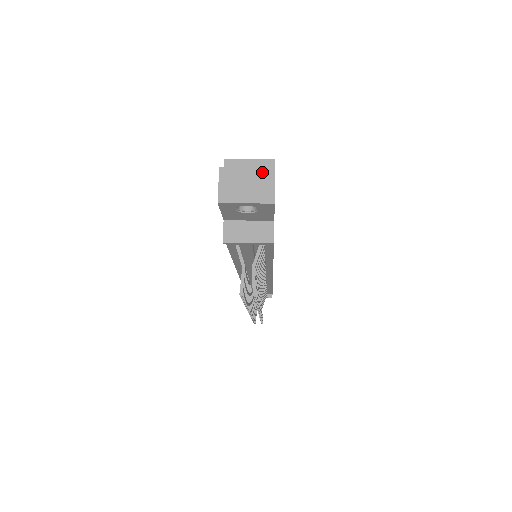
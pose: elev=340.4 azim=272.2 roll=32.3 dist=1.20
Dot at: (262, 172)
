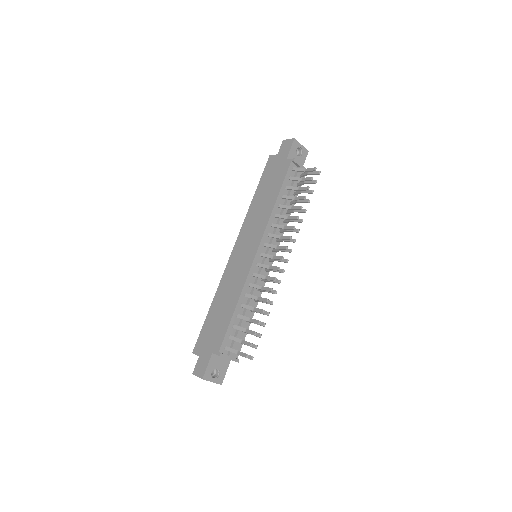
Dot at: occluded
